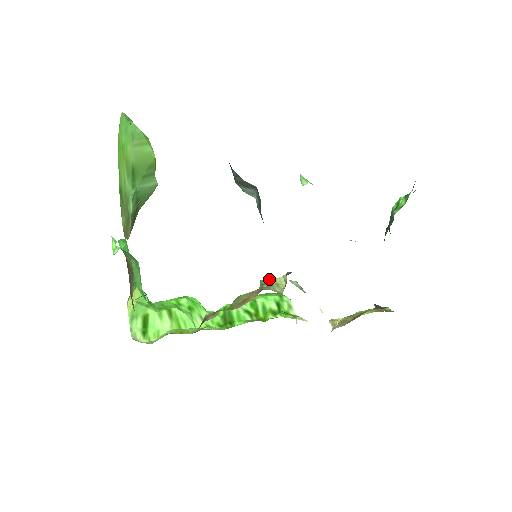
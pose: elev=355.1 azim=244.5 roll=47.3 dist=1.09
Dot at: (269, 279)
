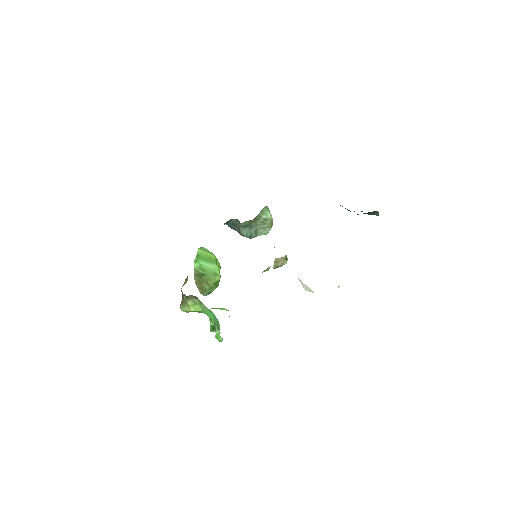
Dot at: occluded
